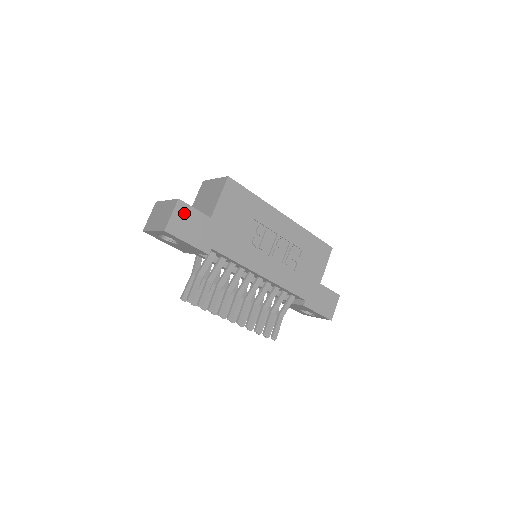
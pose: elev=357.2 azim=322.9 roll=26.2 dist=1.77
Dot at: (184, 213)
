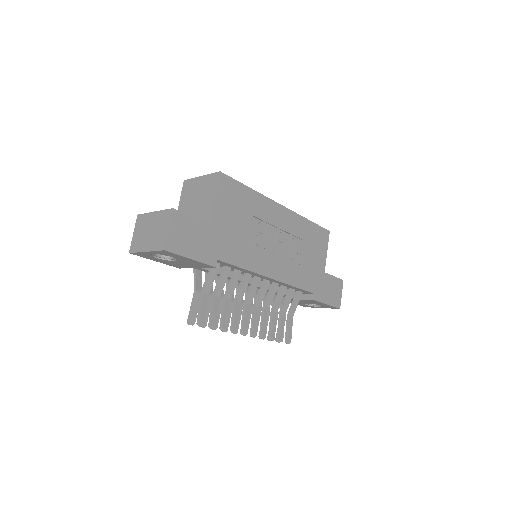
Dot at: (182, 224)
